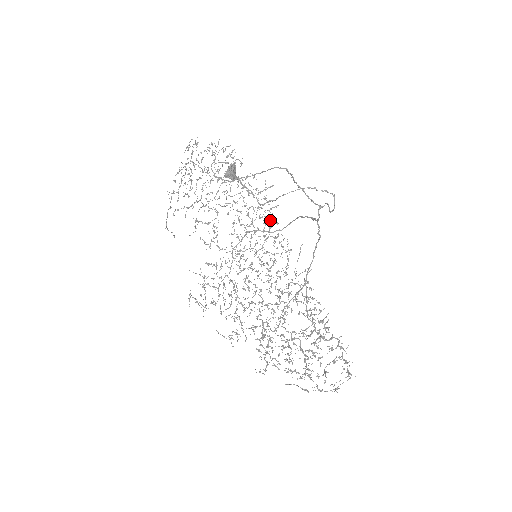
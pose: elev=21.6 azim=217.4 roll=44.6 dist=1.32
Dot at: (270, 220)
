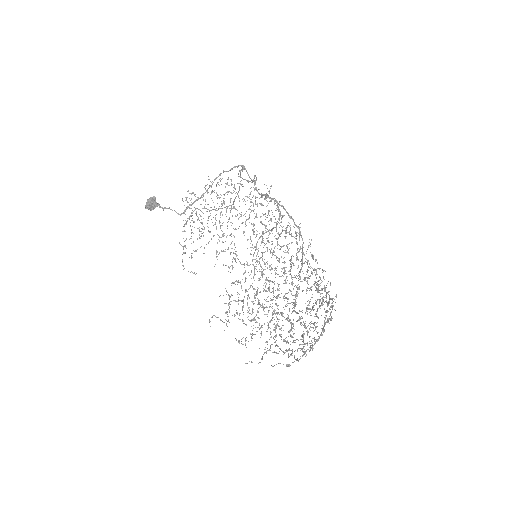
Dot at: occluded
